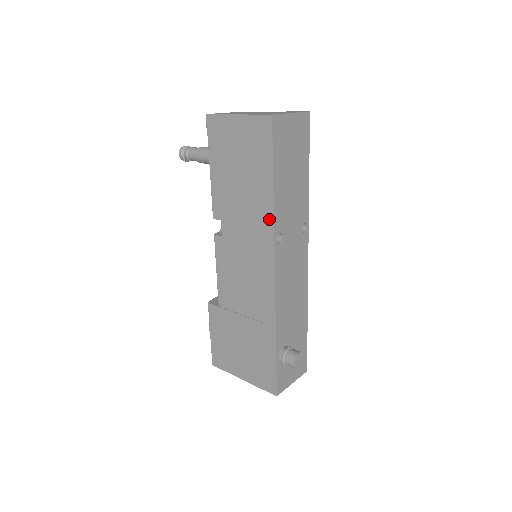
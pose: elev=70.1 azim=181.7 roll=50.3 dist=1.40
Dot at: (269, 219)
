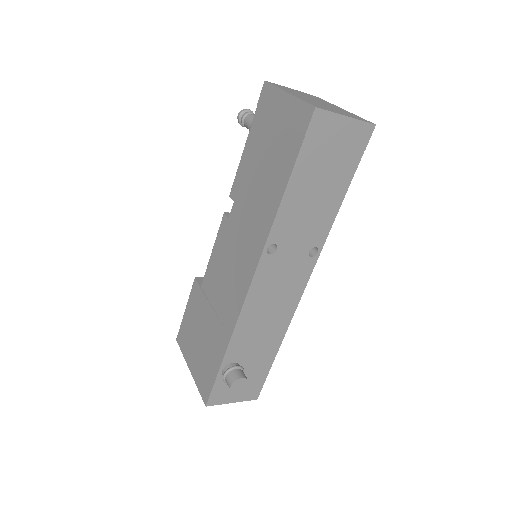
Dot at: (268, 223)
